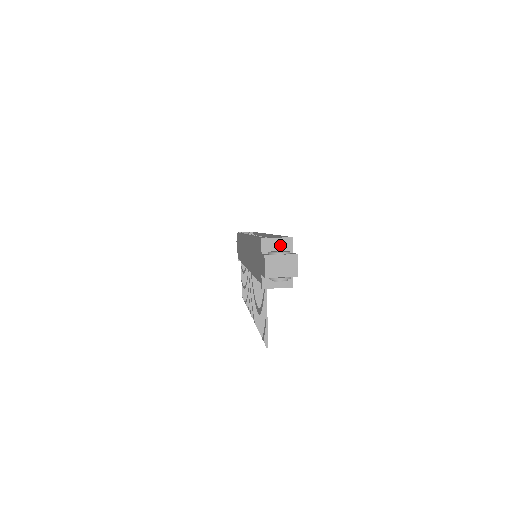
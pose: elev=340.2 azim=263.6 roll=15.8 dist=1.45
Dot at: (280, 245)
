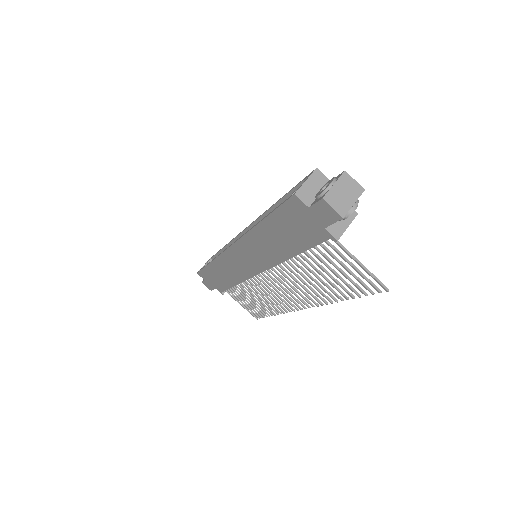
Dot at: (314, 185)
